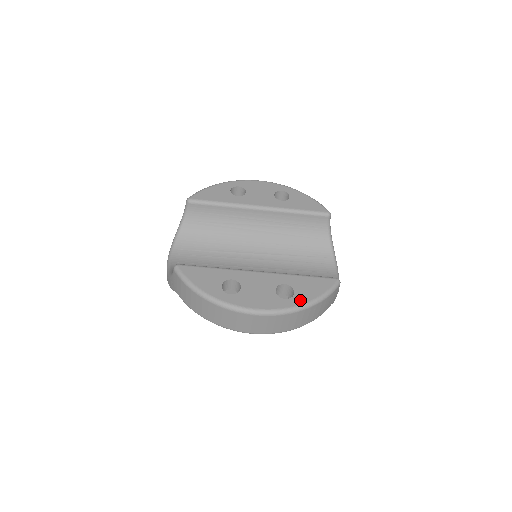
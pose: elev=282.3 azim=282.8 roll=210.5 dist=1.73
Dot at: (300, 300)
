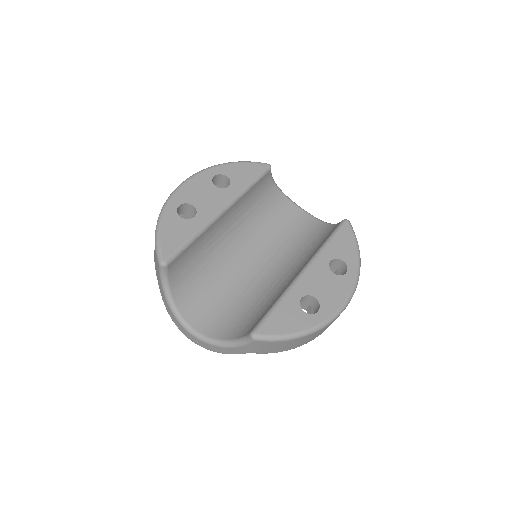
Dot at: (353, 263)
